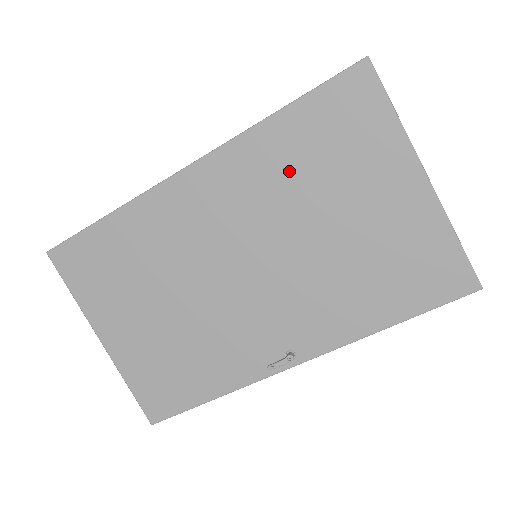
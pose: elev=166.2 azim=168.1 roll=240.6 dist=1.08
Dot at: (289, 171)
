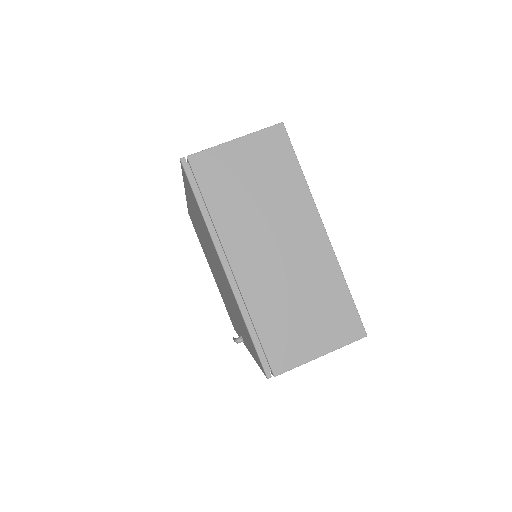
Dot at: (199, 222)
